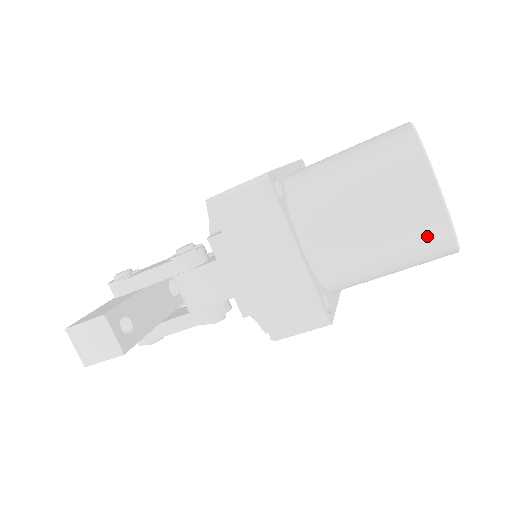
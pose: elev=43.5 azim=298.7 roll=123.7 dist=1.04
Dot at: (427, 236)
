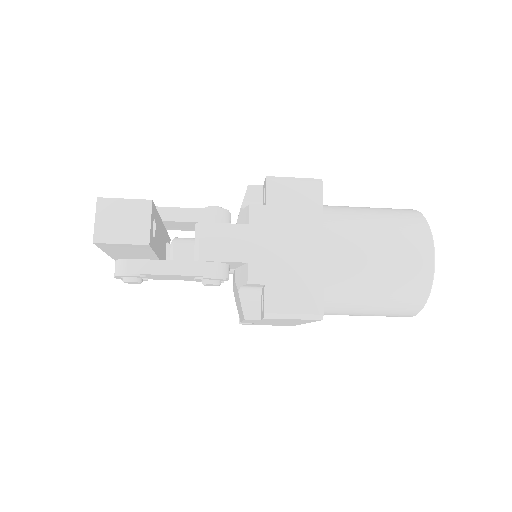
Dot at: (414, 279)
